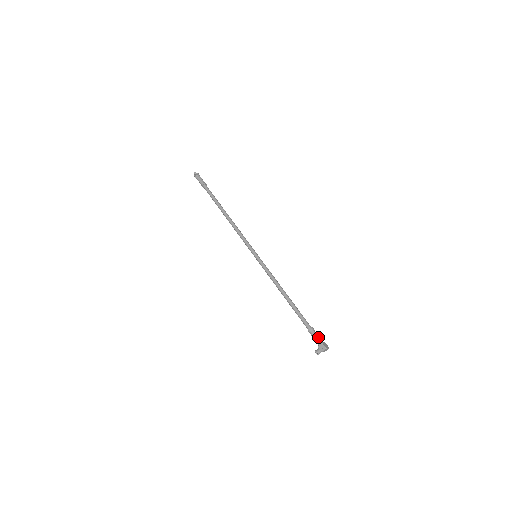
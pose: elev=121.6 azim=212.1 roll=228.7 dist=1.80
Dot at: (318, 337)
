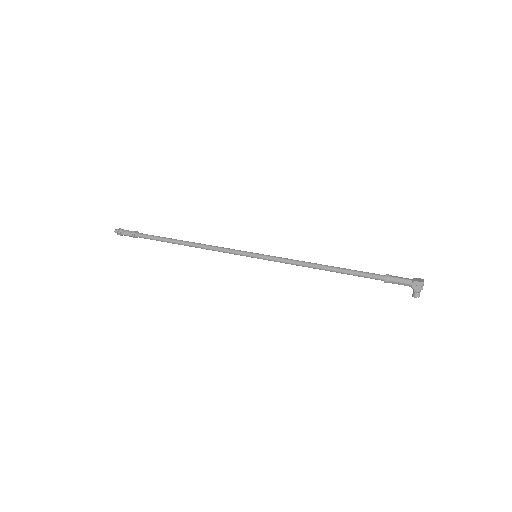
Dot at: (402, 279)
